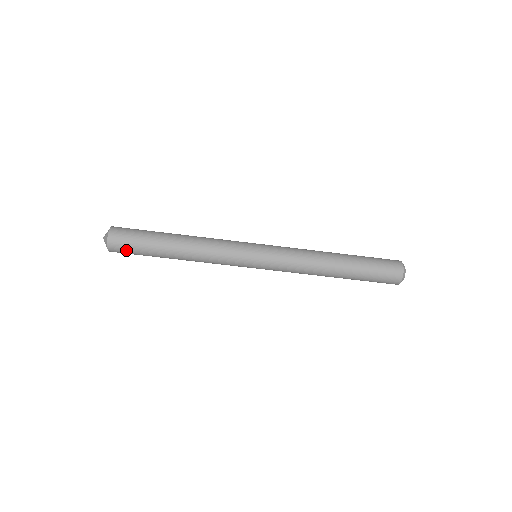
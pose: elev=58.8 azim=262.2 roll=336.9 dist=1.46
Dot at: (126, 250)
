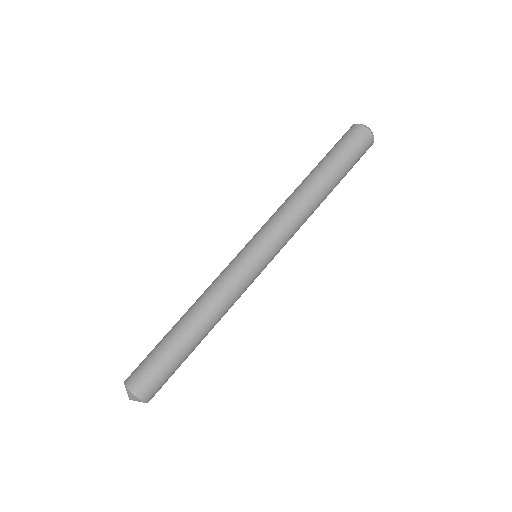
Dot at: (160, 384)
